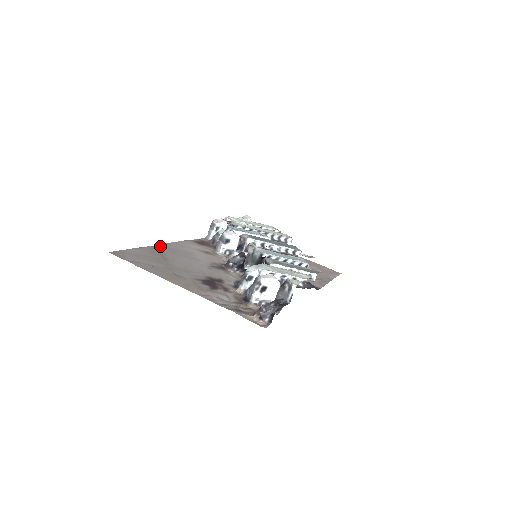
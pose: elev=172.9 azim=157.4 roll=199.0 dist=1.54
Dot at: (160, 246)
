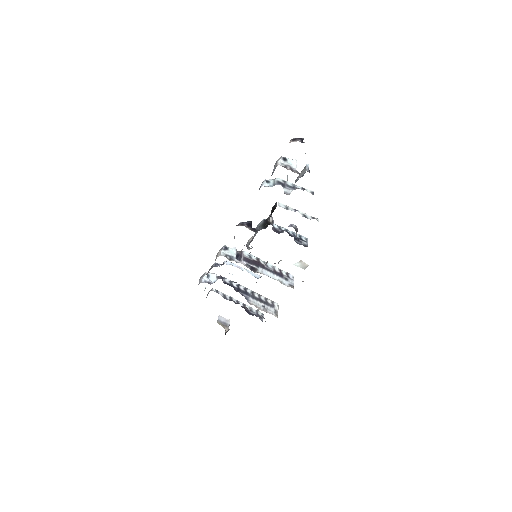
Dot at: occluded
